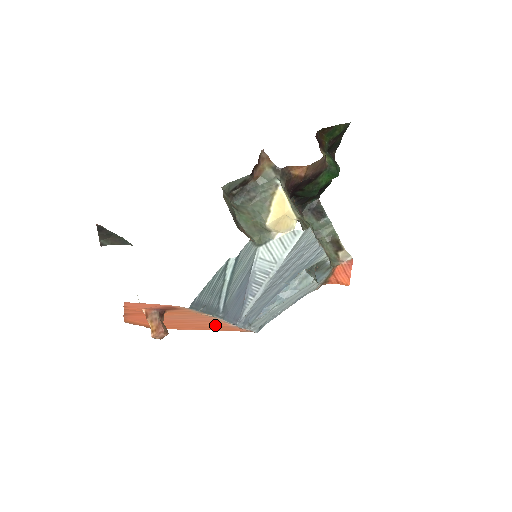
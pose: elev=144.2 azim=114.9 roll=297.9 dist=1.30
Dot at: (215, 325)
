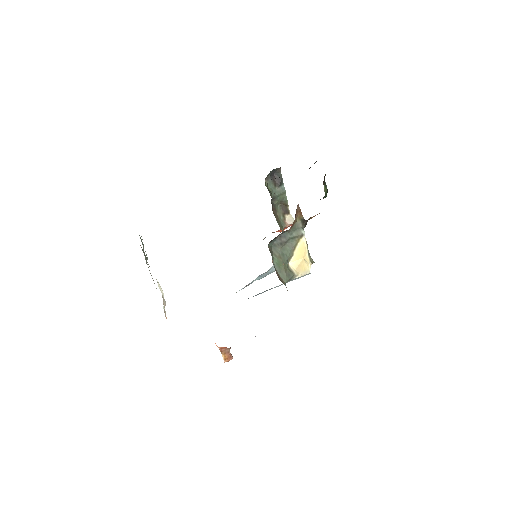
Dot at: occluded
